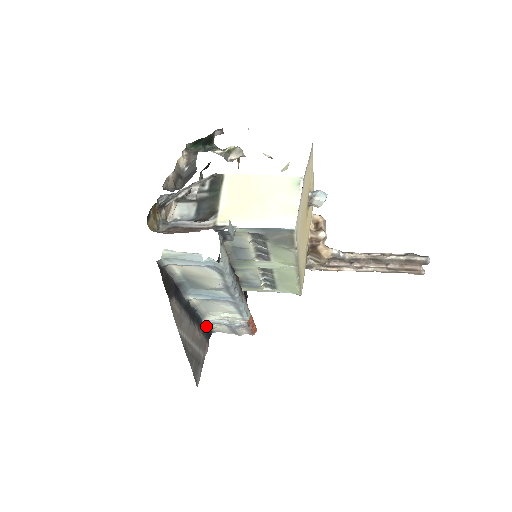
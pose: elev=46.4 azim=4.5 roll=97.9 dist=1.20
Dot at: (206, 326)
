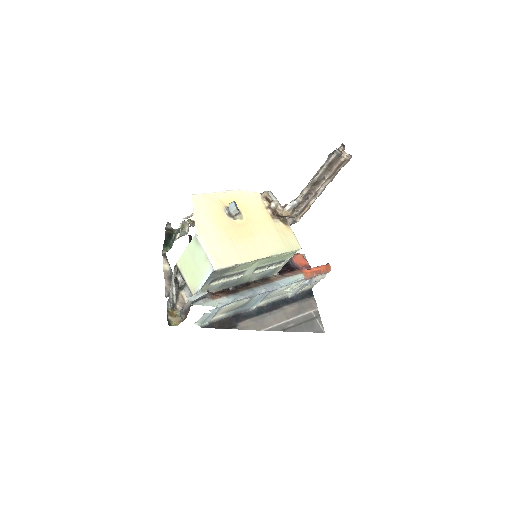
Dot at: (299, 294)
